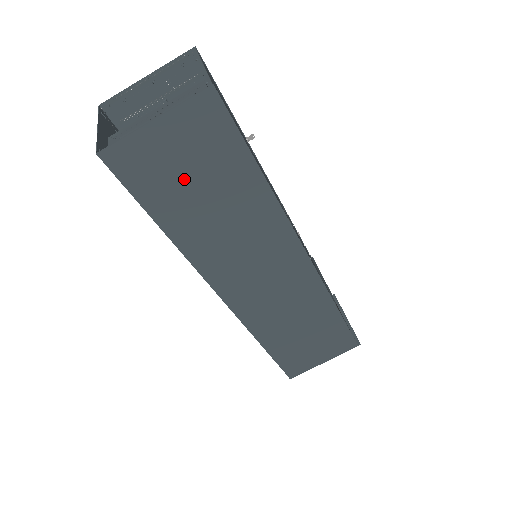
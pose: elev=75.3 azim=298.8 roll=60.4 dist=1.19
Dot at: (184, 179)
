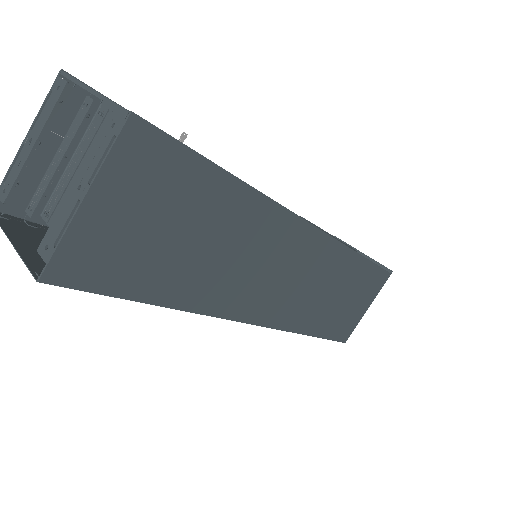
Dot at: (155, 240)
